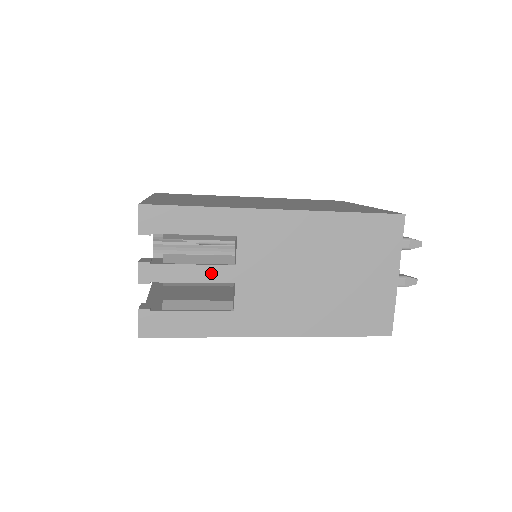
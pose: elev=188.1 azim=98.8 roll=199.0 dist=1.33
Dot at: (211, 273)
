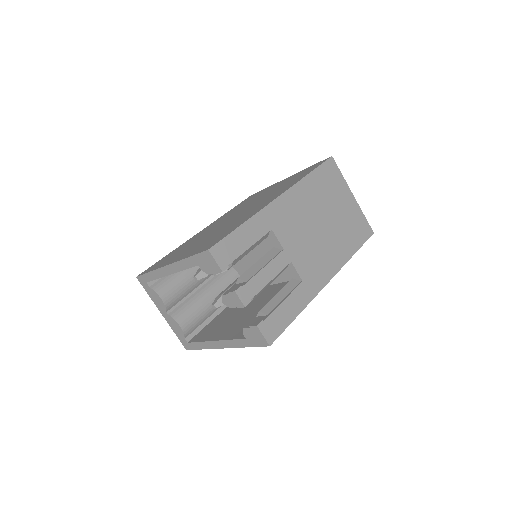
Dot at: (276, 265)
